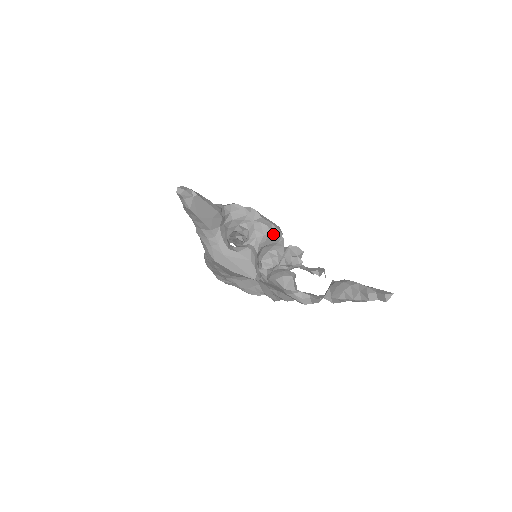
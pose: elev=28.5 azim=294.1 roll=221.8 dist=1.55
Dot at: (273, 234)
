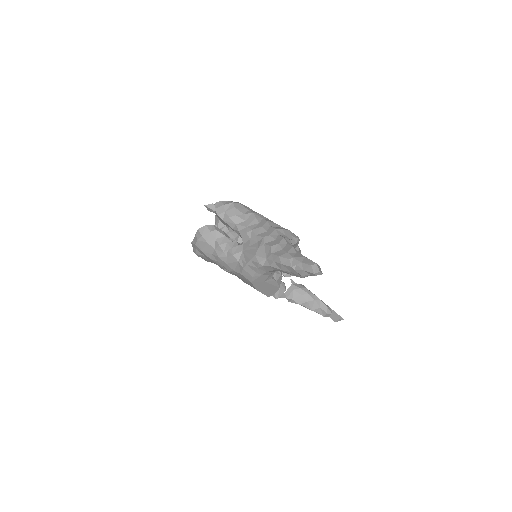
Dot at: occluded
